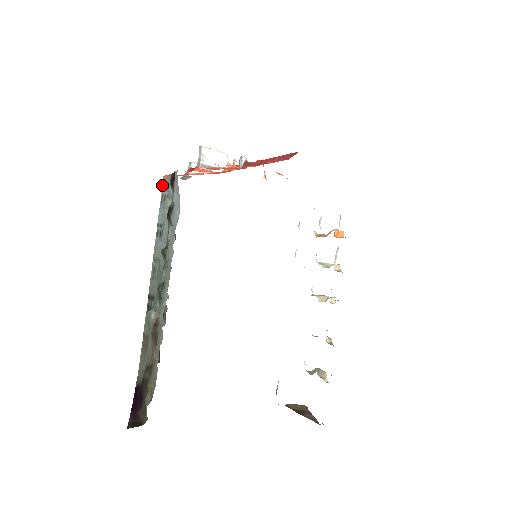
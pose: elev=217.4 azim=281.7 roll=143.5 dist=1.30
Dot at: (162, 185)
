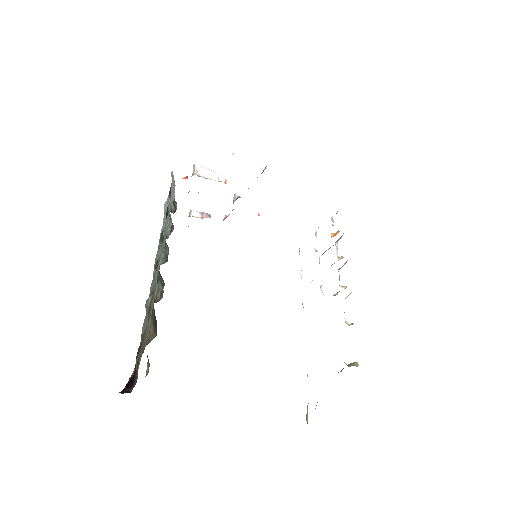
Dot at: (164, 212)
